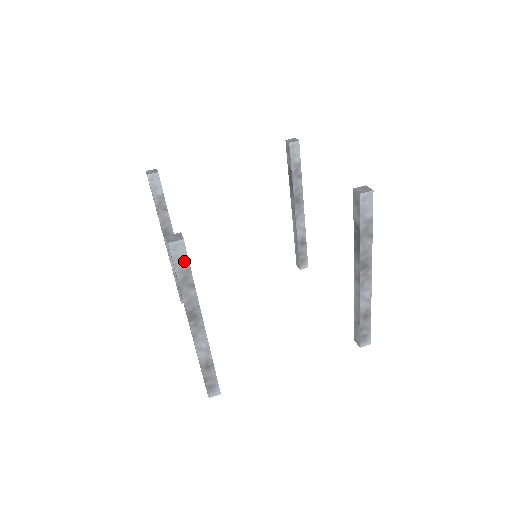
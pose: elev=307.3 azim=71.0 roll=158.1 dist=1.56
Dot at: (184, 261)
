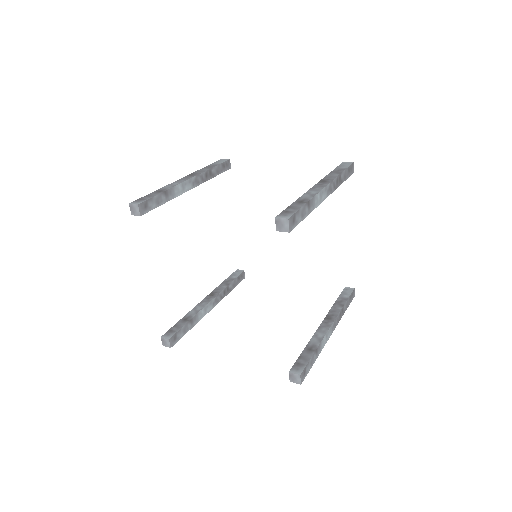
Dot at: (220, 163)
